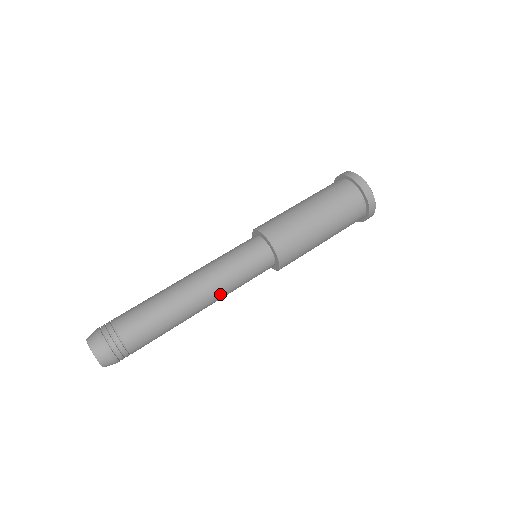
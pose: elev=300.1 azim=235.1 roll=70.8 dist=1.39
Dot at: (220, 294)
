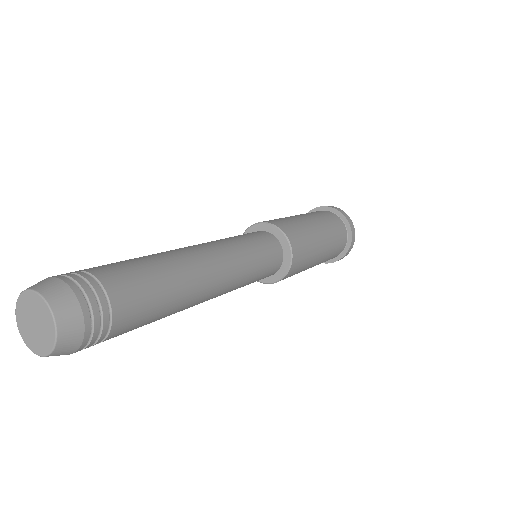
Dot at: (233, 265)
